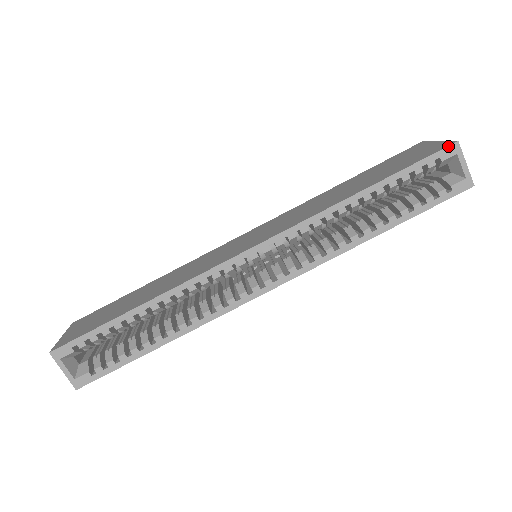
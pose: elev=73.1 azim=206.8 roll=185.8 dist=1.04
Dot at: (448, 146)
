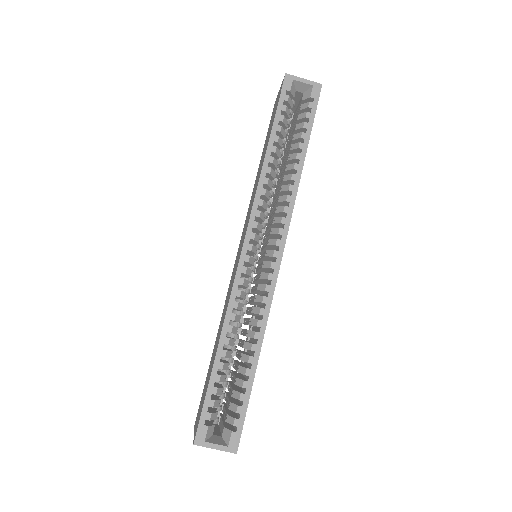
Dot at: (284, 81)
